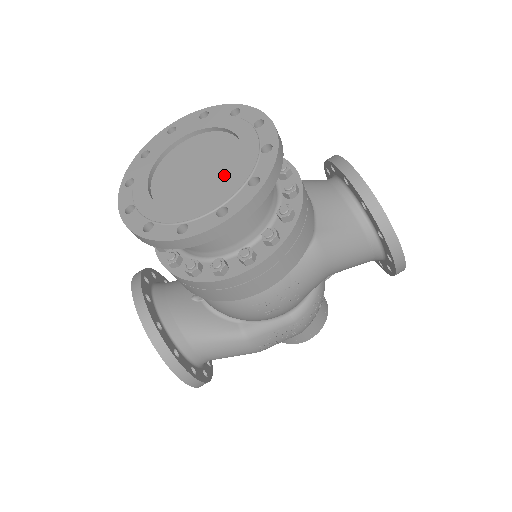
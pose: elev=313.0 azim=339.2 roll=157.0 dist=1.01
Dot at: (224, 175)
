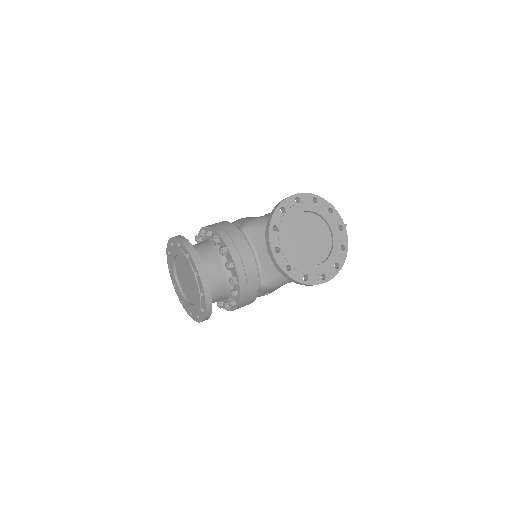
Dot at: (195, 294)
